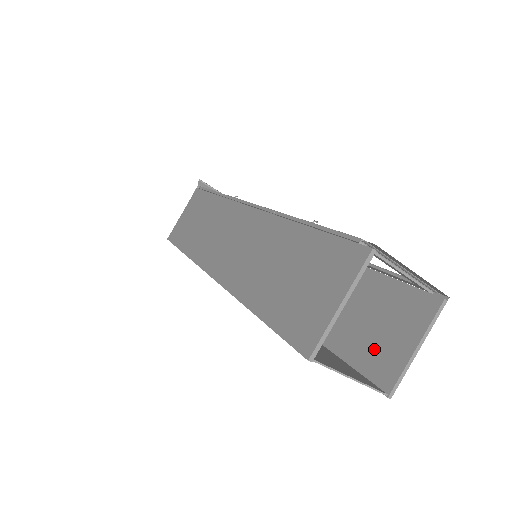
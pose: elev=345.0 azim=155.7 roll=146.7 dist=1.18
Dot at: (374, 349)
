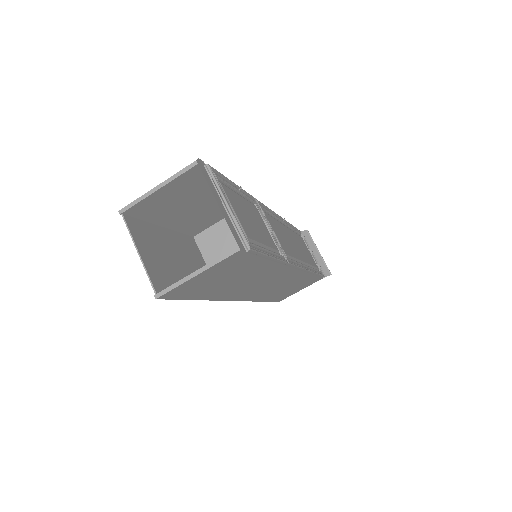
Dot at: occluded
